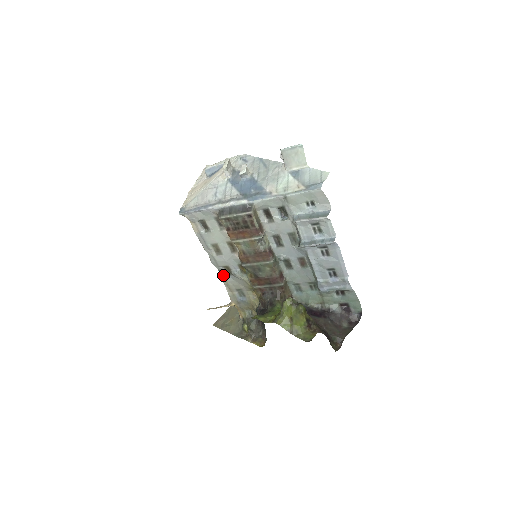
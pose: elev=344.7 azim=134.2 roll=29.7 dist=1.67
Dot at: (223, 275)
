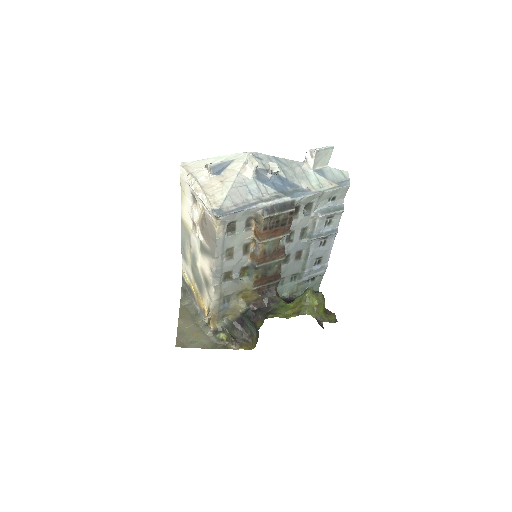
Dot at: (220, 282)
